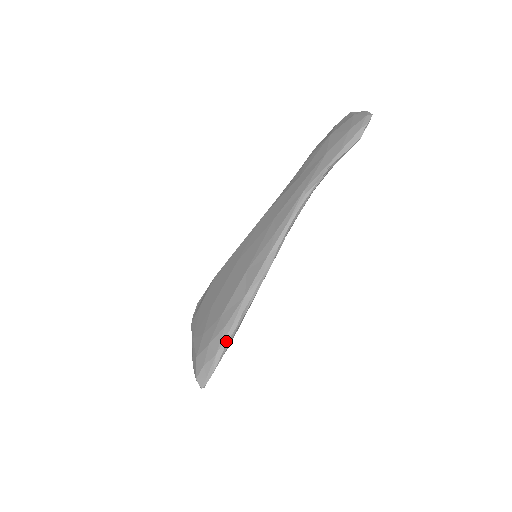
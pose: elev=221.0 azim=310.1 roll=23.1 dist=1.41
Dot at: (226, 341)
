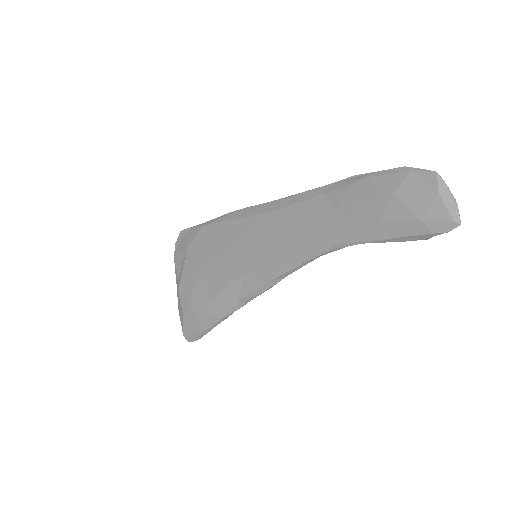
Dot at: (215, 326)
